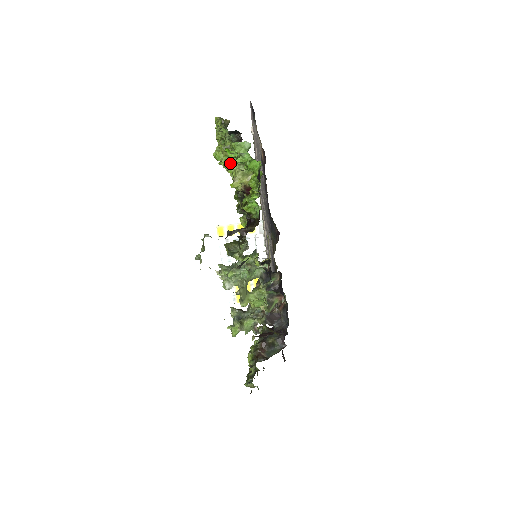
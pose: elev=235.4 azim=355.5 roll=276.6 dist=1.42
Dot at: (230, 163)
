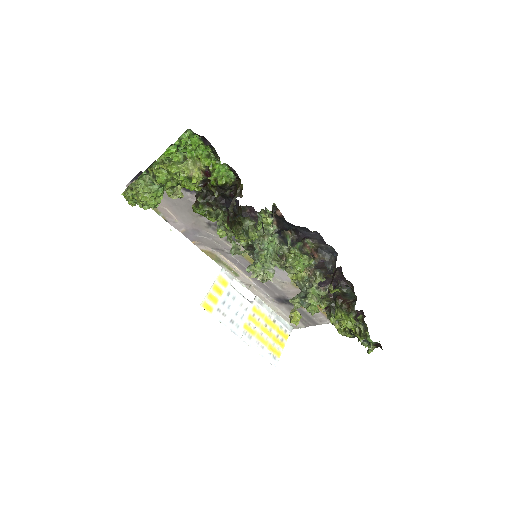
Dot at: (176, 167)
